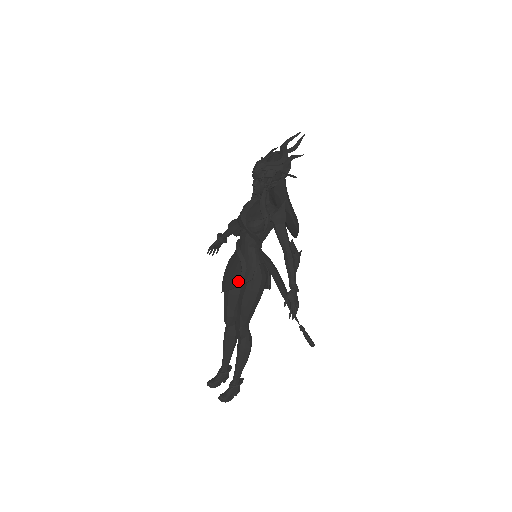
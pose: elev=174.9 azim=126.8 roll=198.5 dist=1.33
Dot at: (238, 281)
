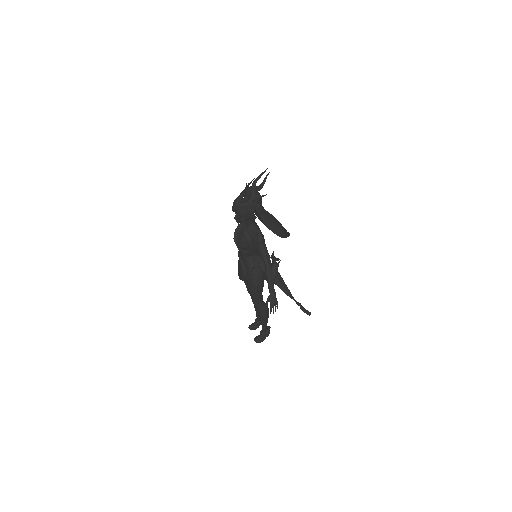
Dot at: (242, 278)
